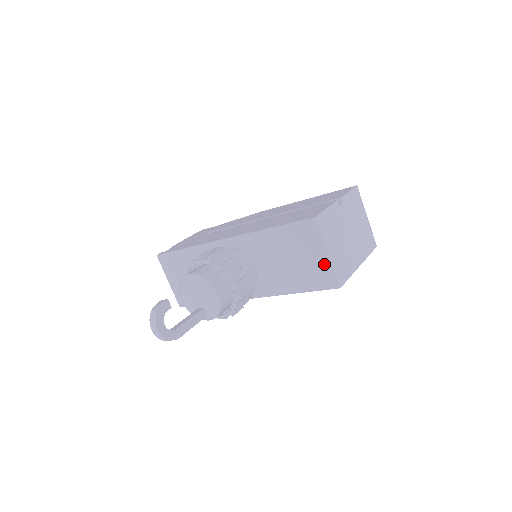
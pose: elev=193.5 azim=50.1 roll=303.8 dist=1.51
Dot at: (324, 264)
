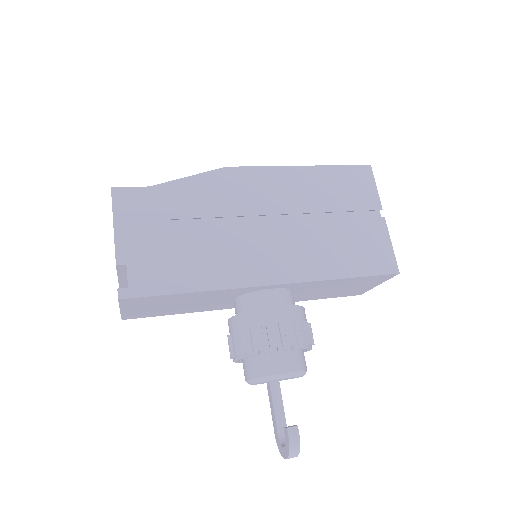
Dot at: (366, 289)
